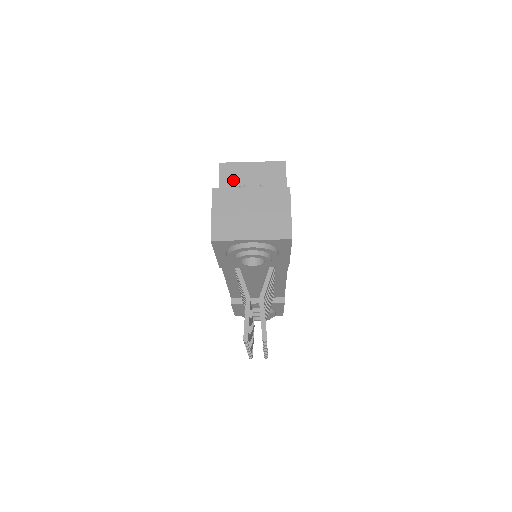
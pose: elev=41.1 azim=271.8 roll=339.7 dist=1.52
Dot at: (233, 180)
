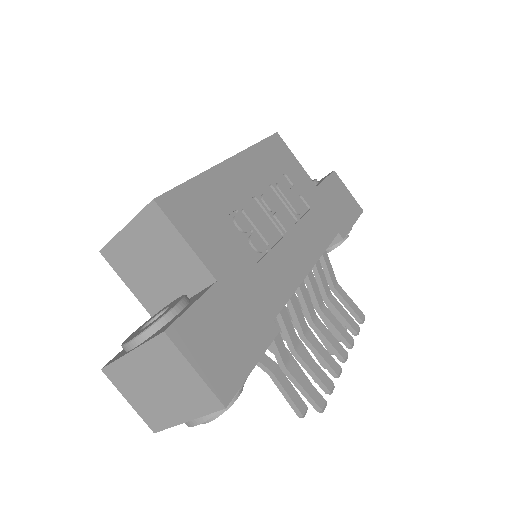
Dot at: (129, 268)
